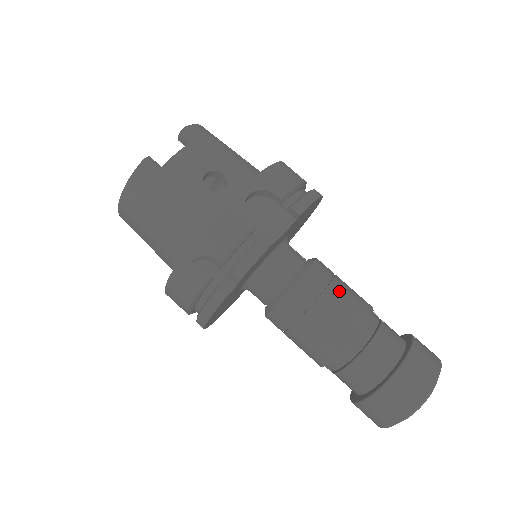
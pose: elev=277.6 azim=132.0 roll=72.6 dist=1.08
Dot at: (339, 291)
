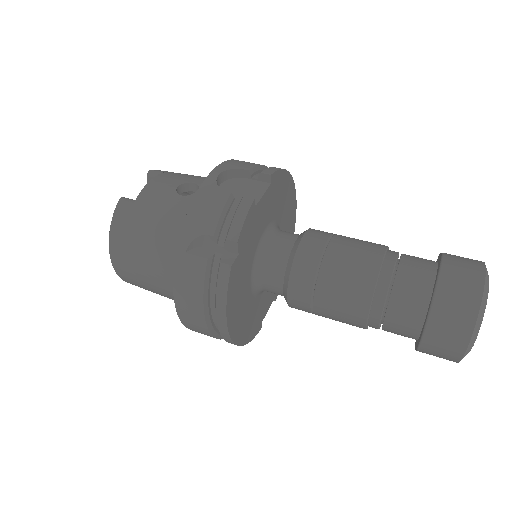
Dot at: (344, 239)
